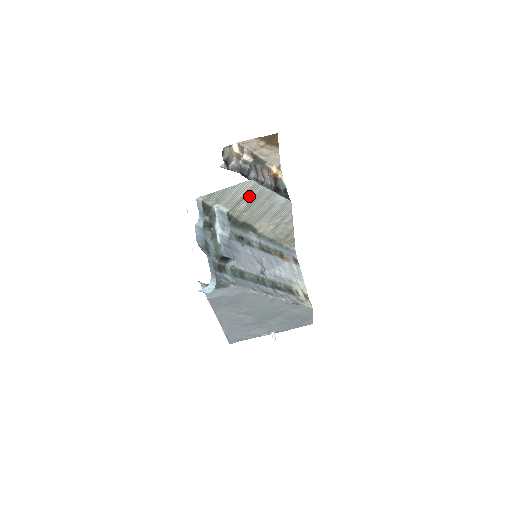
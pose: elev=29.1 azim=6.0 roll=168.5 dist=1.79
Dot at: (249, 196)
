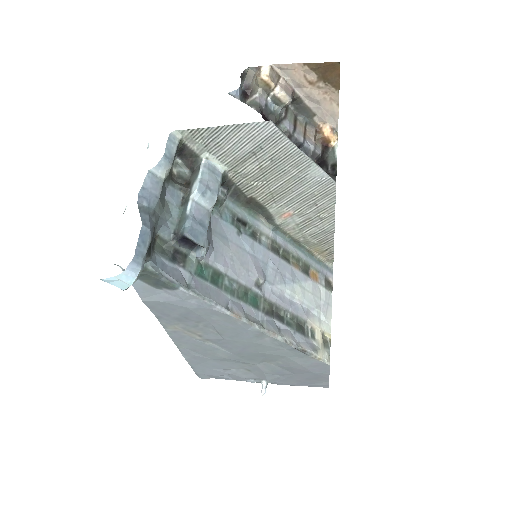
Dot at: (263, 152)
